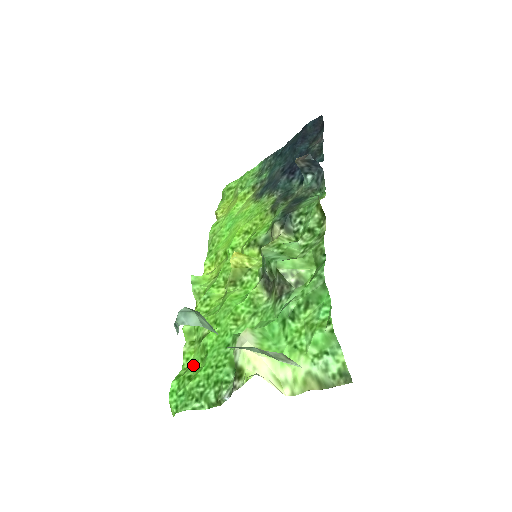
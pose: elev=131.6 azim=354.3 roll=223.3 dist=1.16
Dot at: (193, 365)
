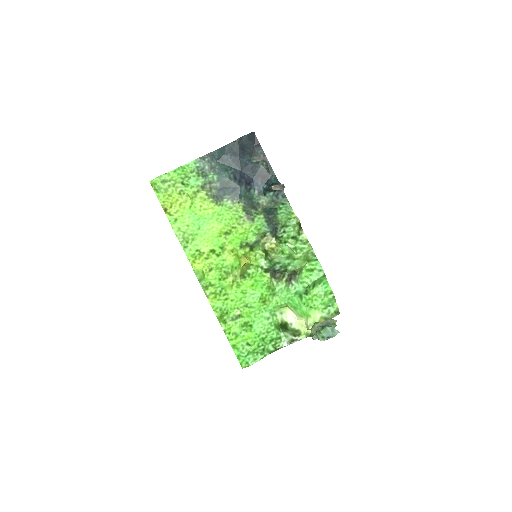
Dot at: (239, 336)
